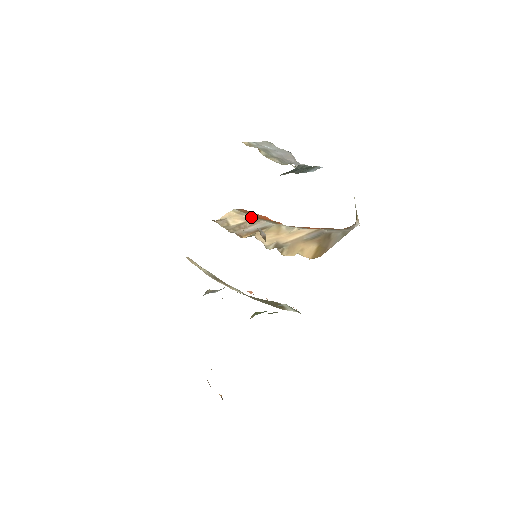
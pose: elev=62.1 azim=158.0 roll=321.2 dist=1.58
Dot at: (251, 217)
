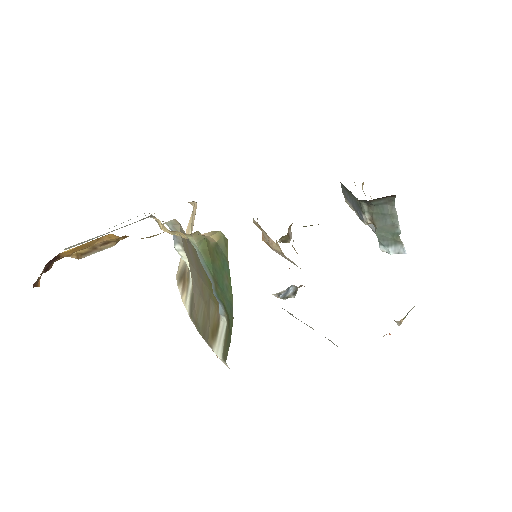
Dot at: occluded
